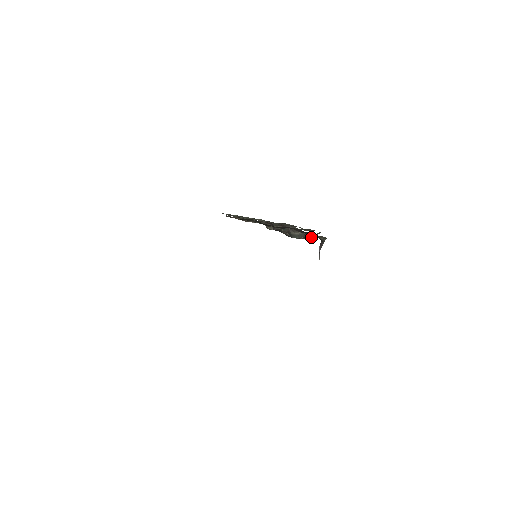
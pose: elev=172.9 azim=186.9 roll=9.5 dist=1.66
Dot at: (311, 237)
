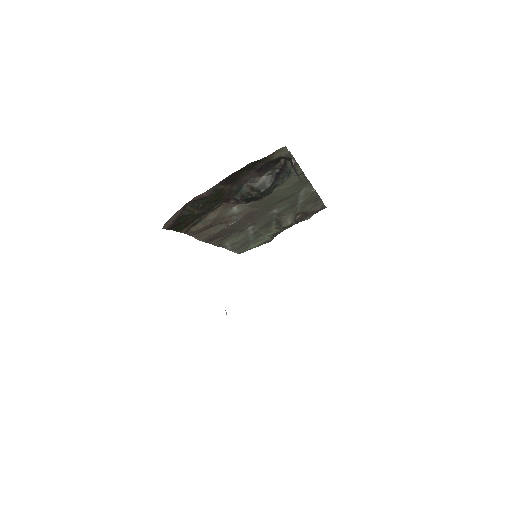
Dot at: (286, 172)
